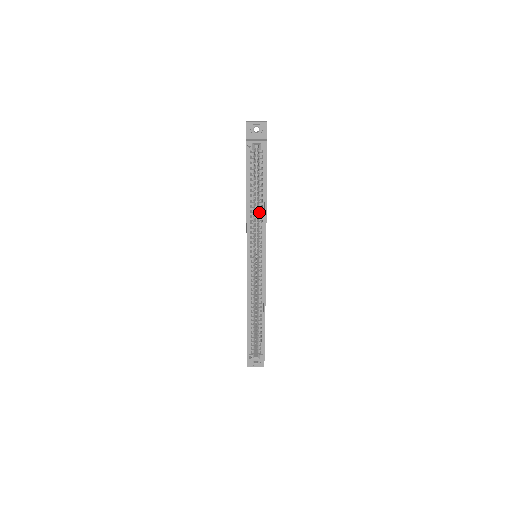
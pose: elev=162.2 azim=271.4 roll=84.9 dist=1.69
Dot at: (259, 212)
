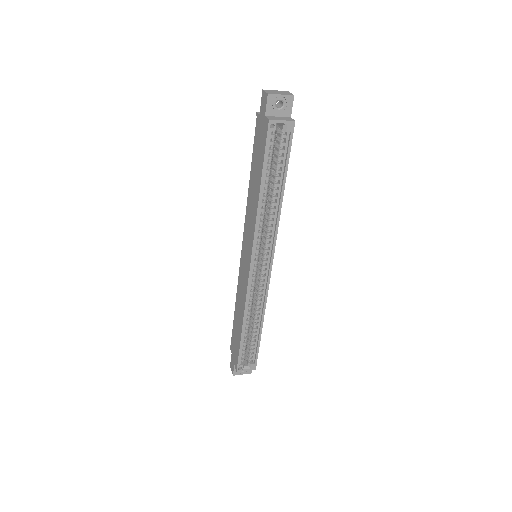
Dot at: (271, 208)
